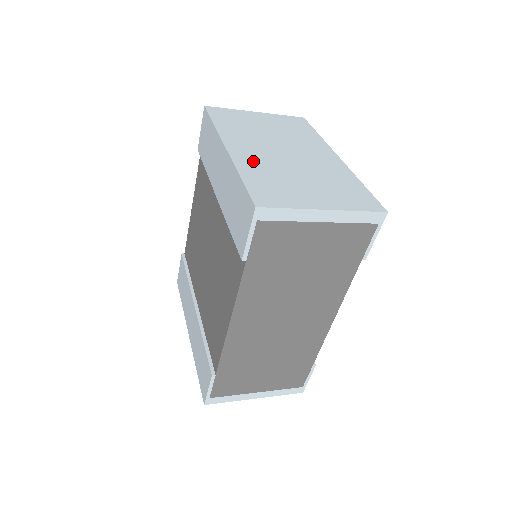
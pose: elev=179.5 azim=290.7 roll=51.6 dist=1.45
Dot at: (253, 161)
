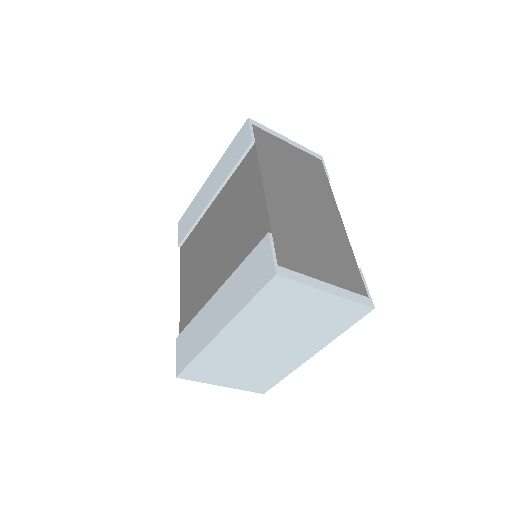
Dot at: occluded
